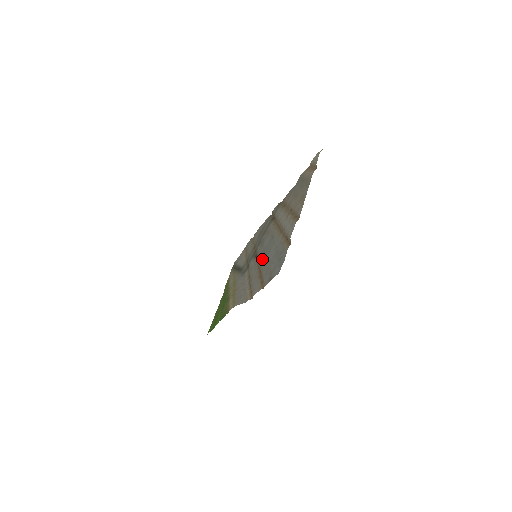
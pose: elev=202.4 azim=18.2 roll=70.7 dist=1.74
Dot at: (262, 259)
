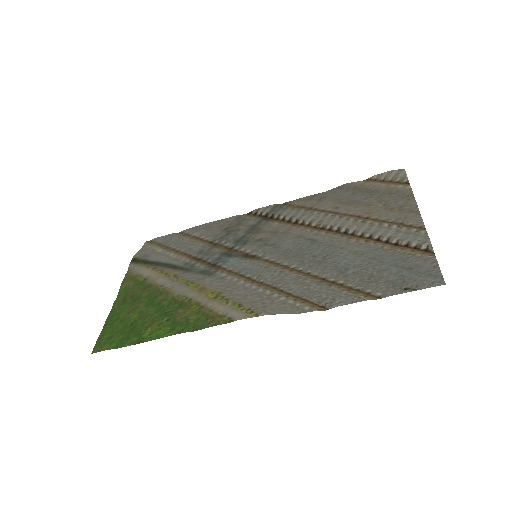
Dot at: (303, 262)
